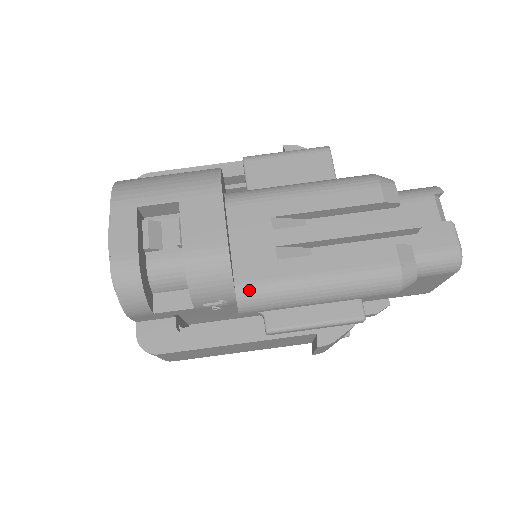
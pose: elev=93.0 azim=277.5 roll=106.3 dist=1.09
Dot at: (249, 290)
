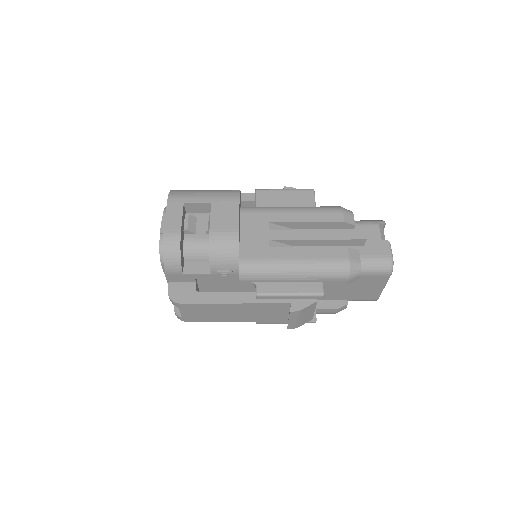
Dot at: (248, 263)
